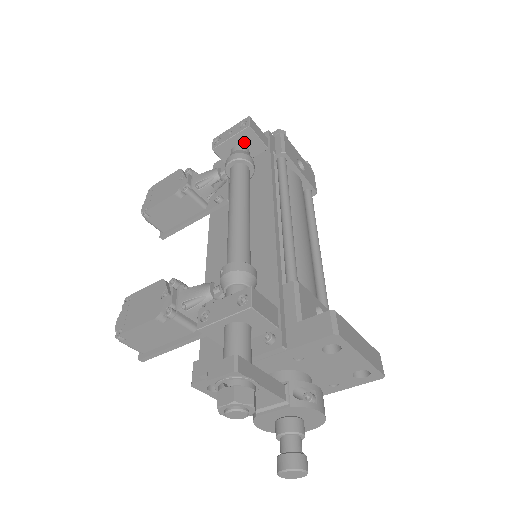
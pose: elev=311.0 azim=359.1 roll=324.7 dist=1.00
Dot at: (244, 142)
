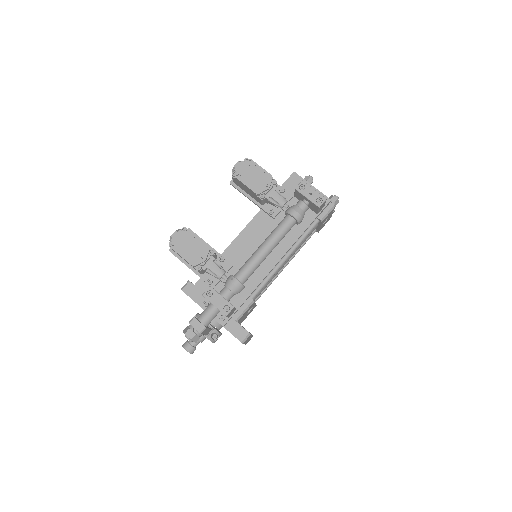
Dot at: (311, 204)
